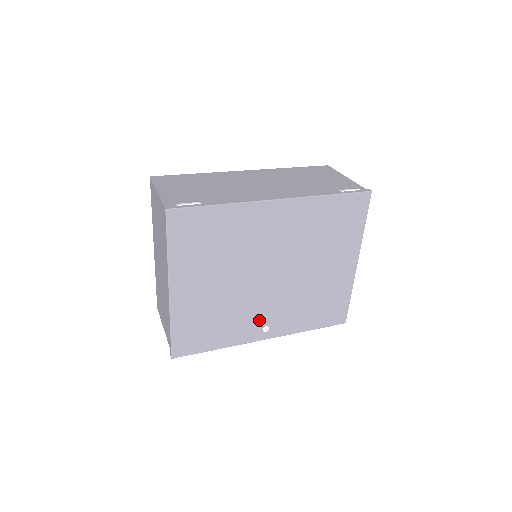
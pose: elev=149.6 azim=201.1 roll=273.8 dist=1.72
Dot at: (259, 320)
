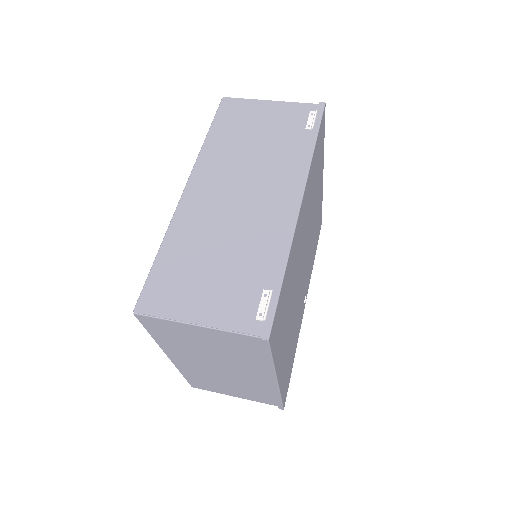
Dot at: (303, 301)
